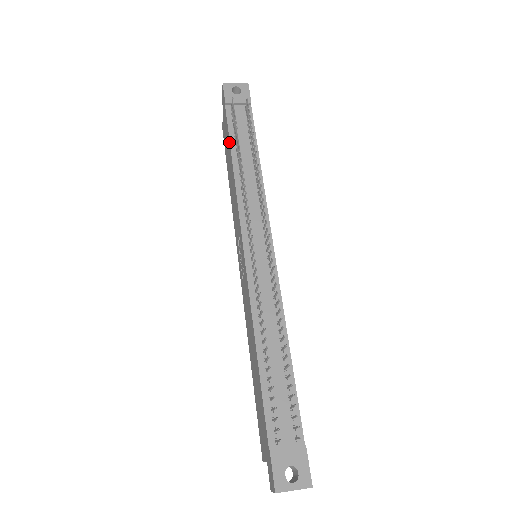
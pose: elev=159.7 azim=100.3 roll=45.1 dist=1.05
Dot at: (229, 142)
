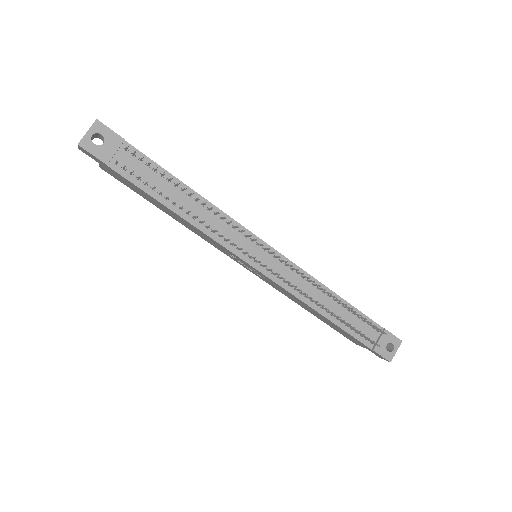
Dot at: occluded
